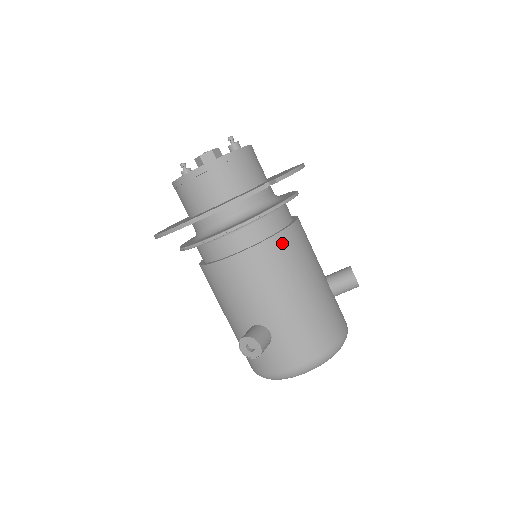
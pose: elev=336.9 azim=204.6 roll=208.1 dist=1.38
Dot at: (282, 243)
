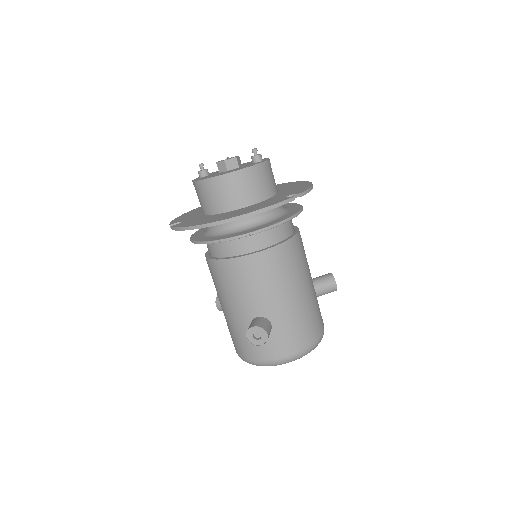
Dot at: (291, 248)
